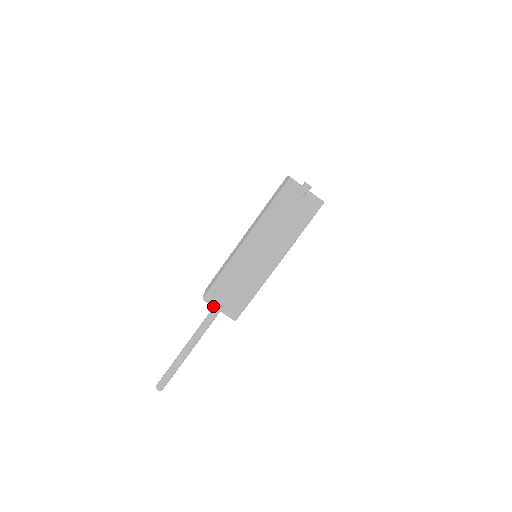
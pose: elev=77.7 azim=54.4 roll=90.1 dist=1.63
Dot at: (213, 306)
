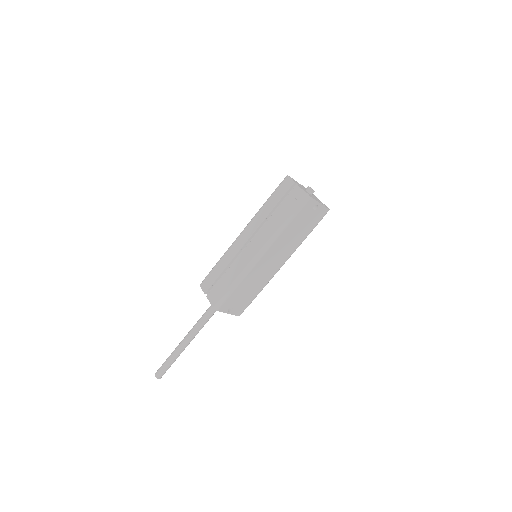
Dot at: (223, 312)
